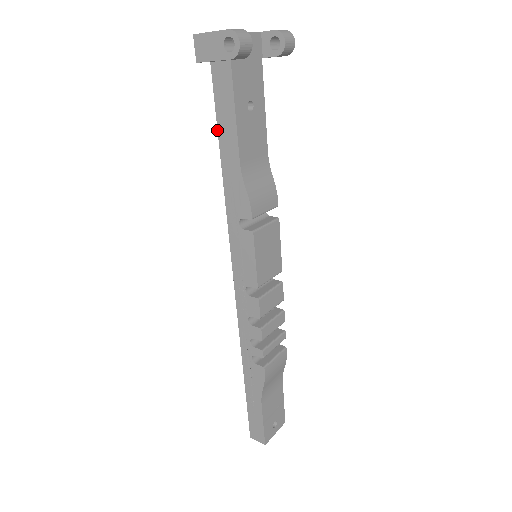
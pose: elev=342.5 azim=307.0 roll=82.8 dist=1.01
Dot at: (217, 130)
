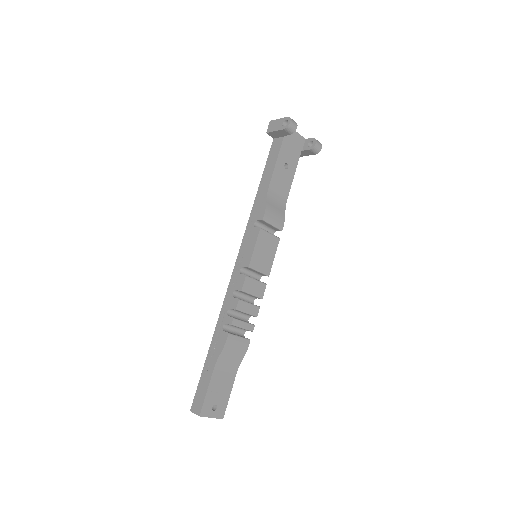
Dot at: (263, 171)
